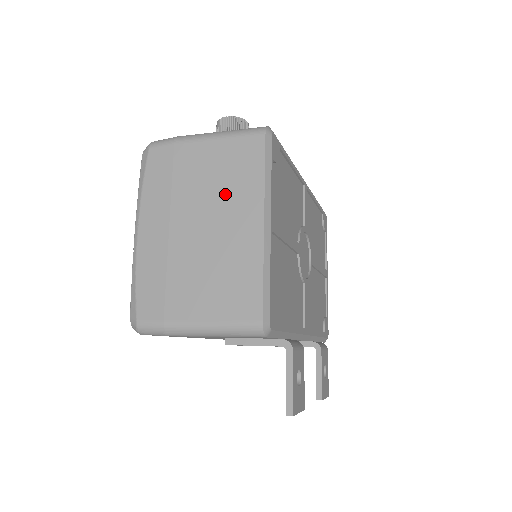
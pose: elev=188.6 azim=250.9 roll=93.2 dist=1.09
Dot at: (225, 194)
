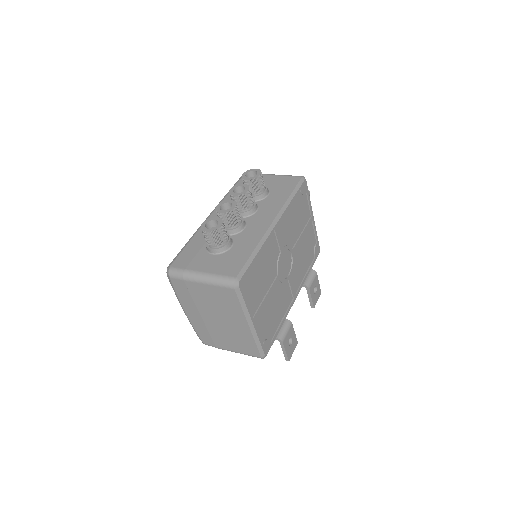
Dot at: (224, 310)
